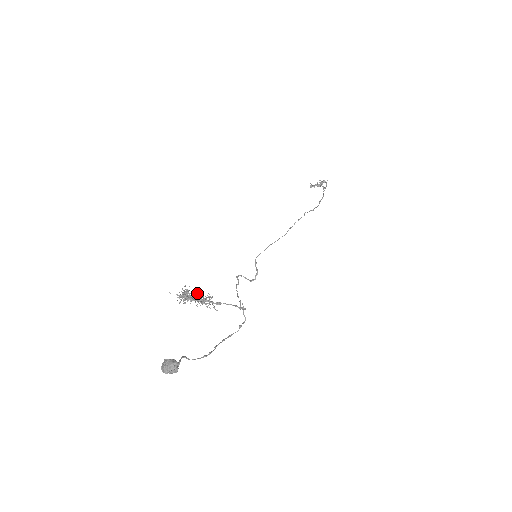
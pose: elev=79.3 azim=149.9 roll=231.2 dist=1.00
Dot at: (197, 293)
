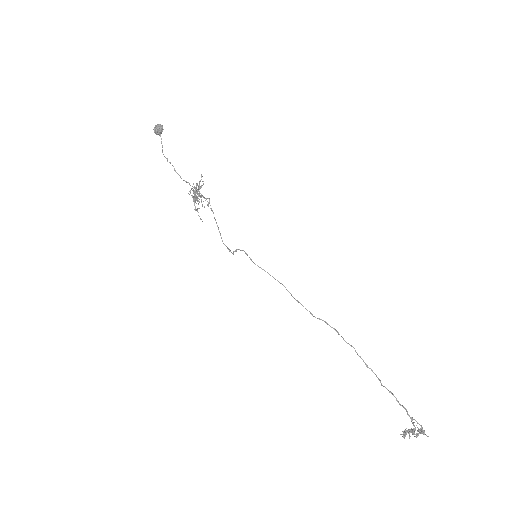
Dot at: occluded
